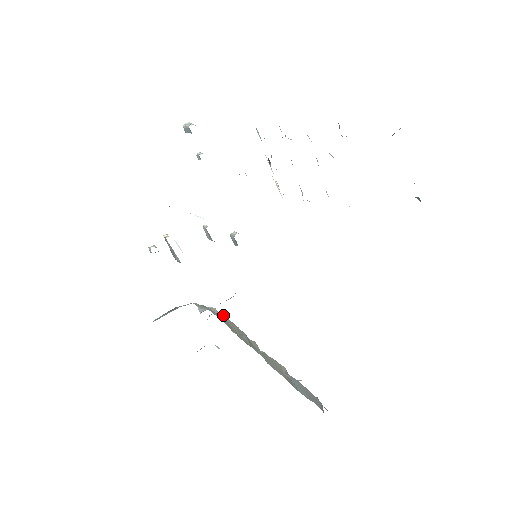
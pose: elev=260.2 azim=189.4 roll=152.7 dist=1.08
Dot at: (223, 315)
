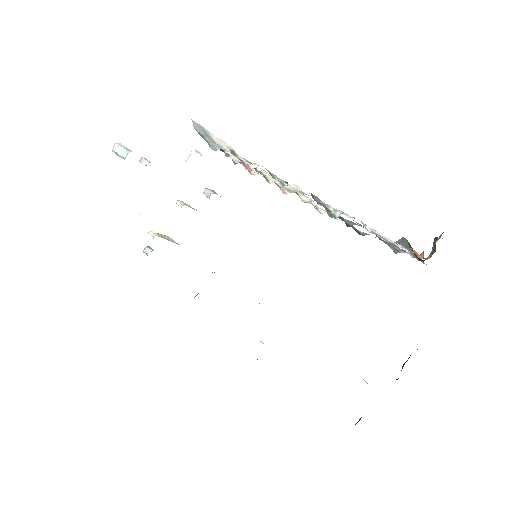
Dot at: occluded
